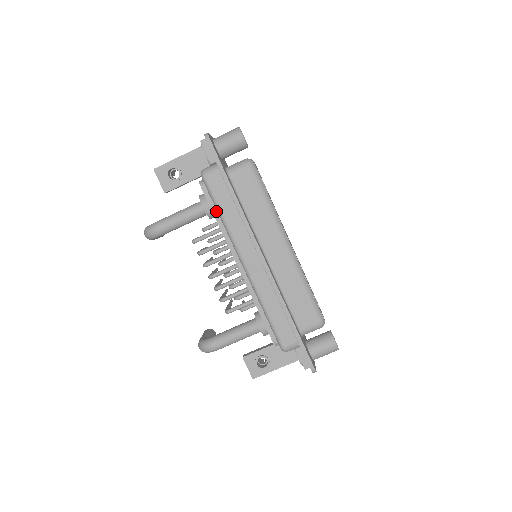
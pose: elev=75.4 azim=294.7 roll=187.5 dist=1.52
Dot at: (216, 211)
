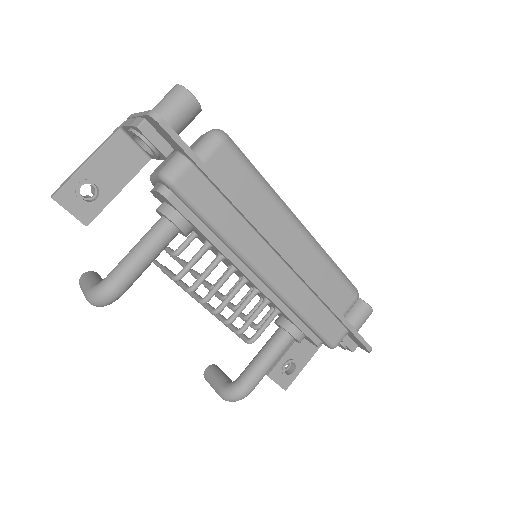
Dot at: (200, 224)
